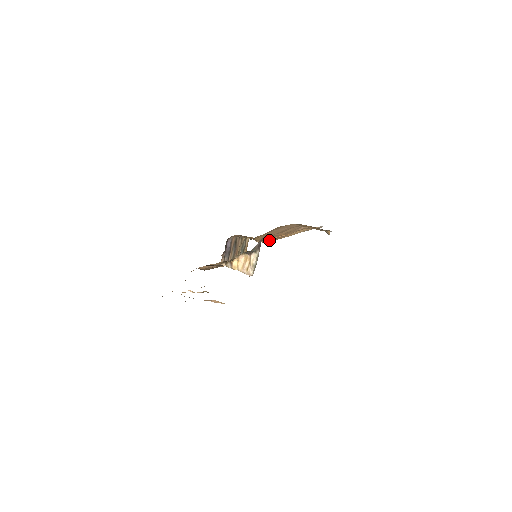
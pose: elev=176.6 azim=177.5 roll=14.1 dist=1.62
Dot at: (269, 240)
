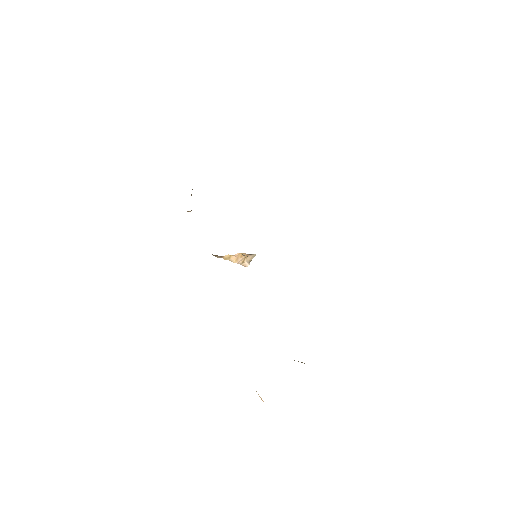
Dot at: occluded
